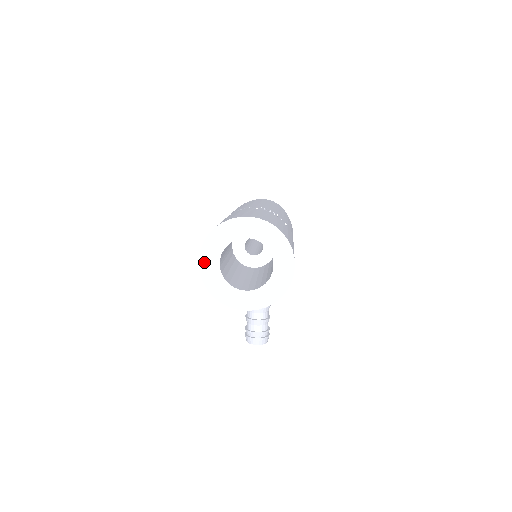
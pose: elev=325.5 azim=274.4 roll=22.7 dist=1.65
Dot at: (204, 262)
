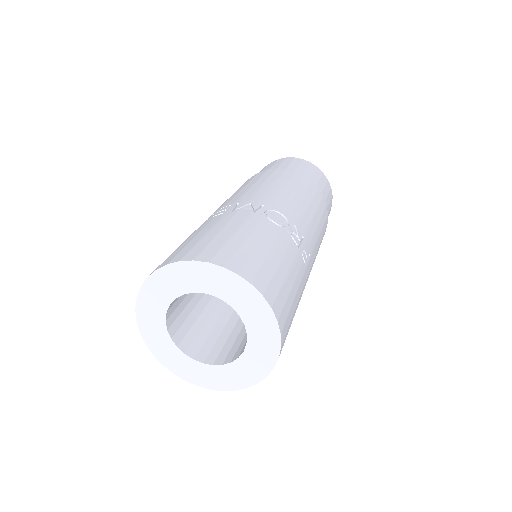
Dot at: (146, 296)
